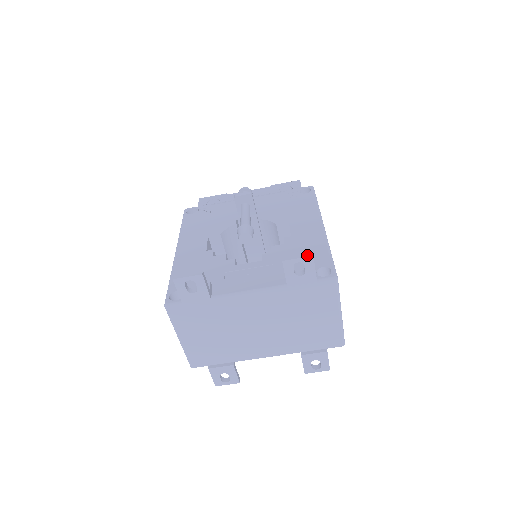
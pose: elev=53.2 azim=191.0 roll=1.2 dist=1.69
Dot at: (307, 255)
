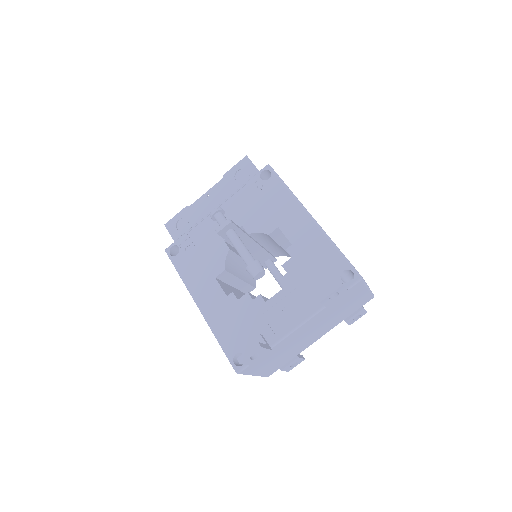
Dot at: (337, 286)
